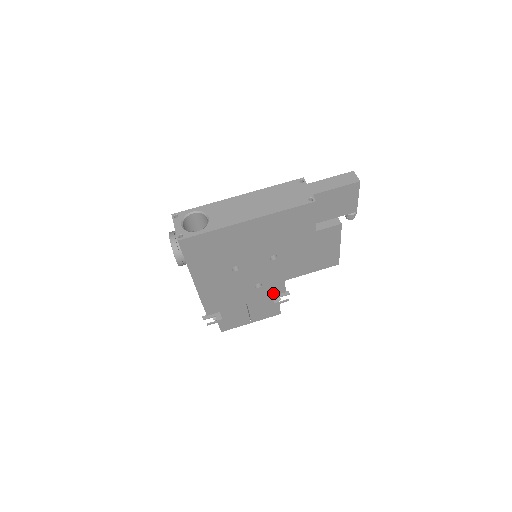
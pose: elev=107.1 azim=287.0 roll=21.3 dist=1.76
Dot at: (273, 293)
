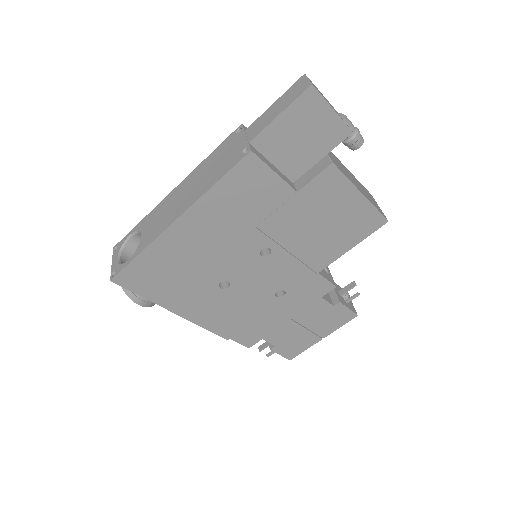
Dot at: (317, 294)
